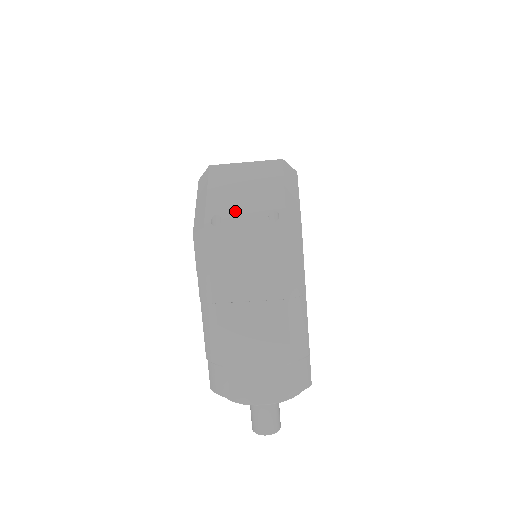
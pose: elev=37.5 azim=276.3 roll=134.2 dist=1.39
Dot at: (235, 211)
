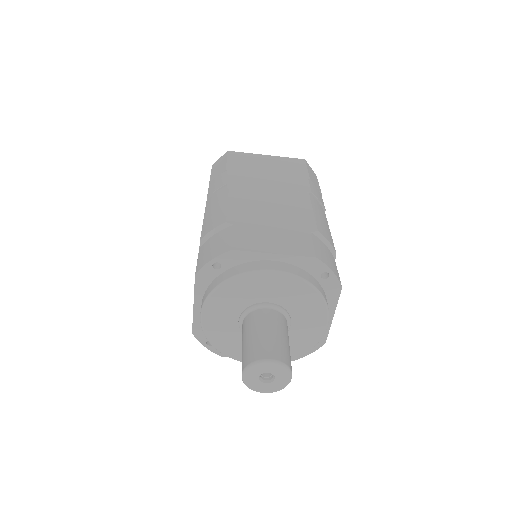
Dot at: occluded
